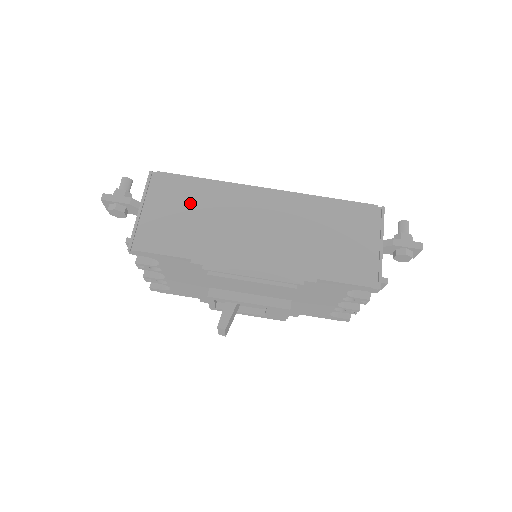
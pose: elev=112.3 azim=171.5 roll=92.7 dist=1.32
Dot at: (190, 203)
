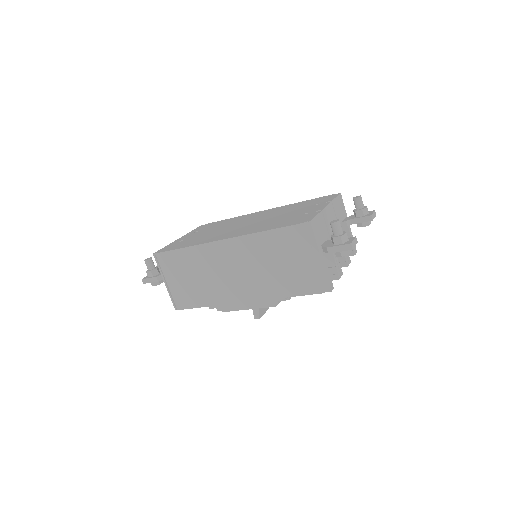
Dot at: (186, 269)
